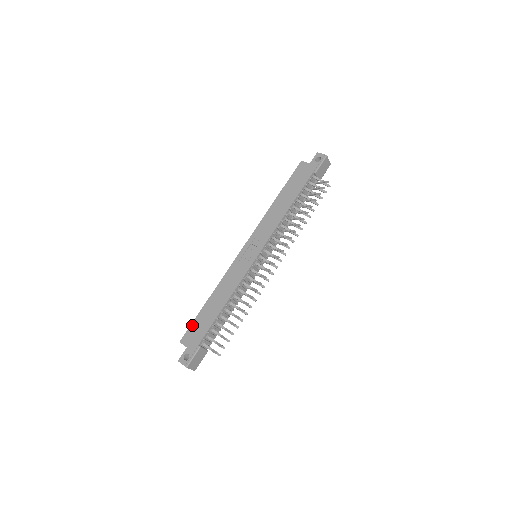
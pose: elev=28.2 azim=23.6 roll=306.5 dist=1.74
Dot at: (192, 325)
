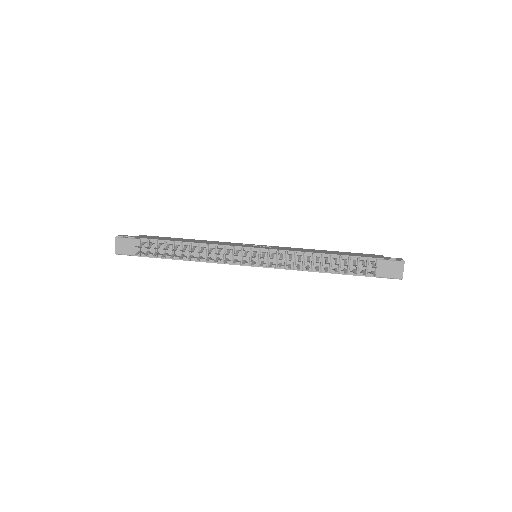
Dot at: occluded
